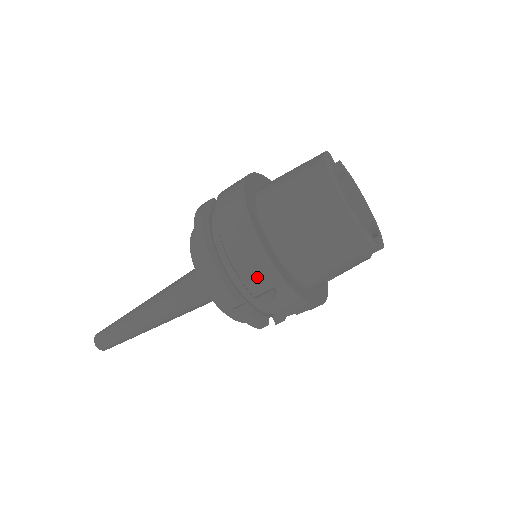
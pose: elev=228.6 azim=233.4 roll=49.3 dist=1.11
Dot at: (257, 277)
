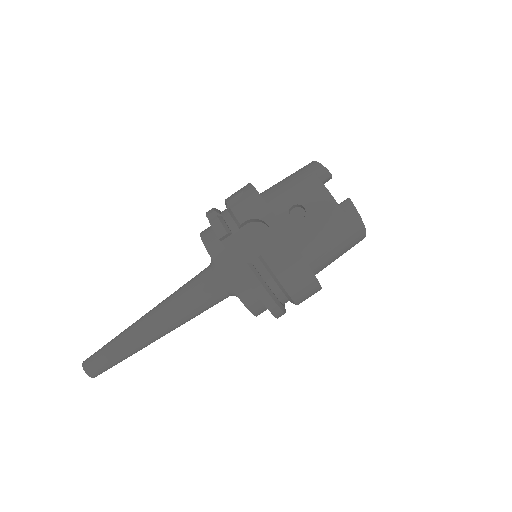
Dot at: occluded
